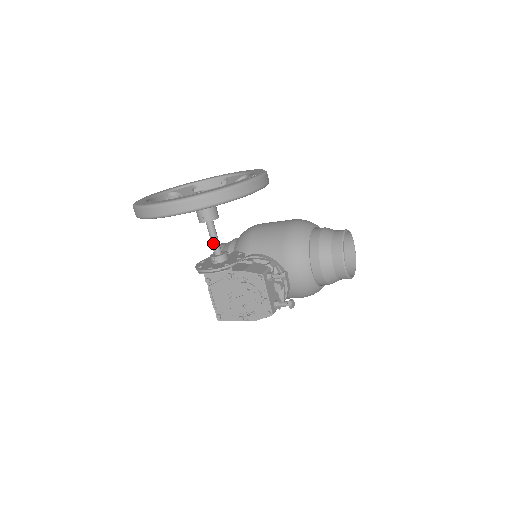
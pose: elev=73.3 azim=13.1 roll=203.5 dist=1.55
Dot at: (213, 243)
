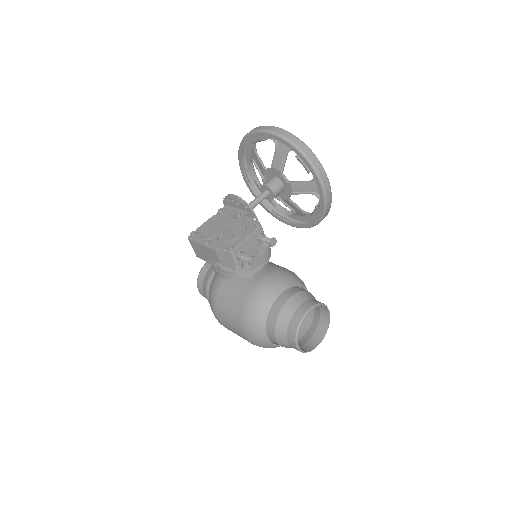
Dot at: (253, 201)
